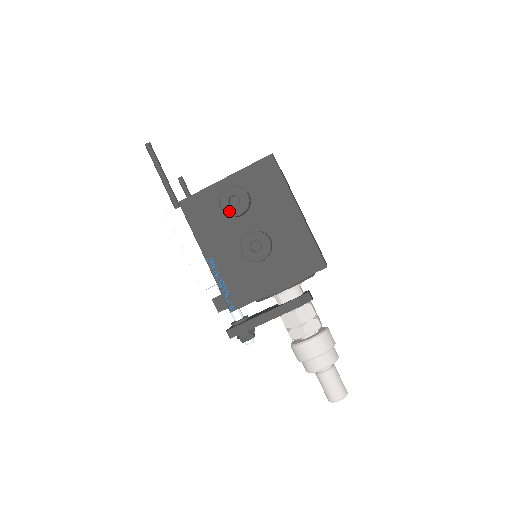
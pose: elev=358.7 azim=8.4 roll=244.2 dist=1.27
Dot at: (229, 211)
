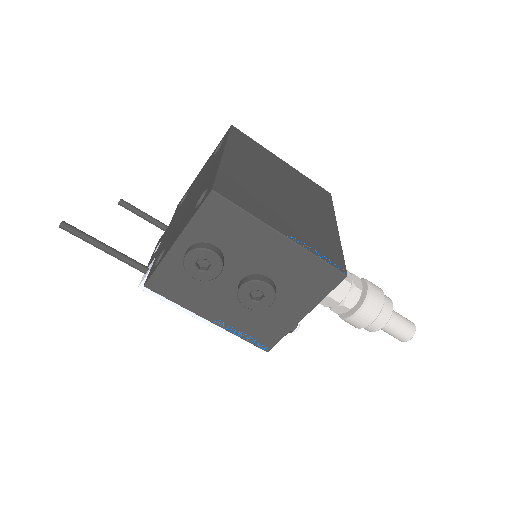
Dot at: (205, 277)
